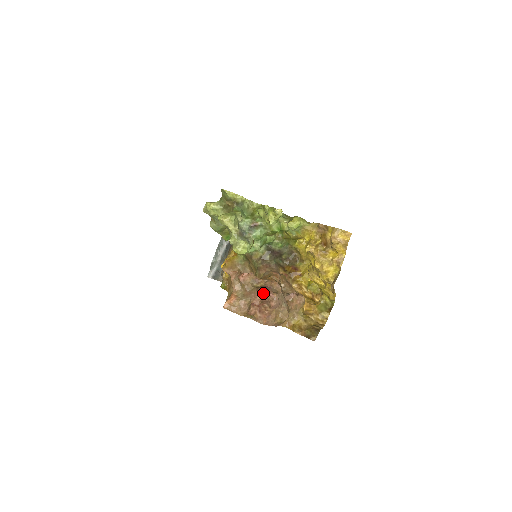
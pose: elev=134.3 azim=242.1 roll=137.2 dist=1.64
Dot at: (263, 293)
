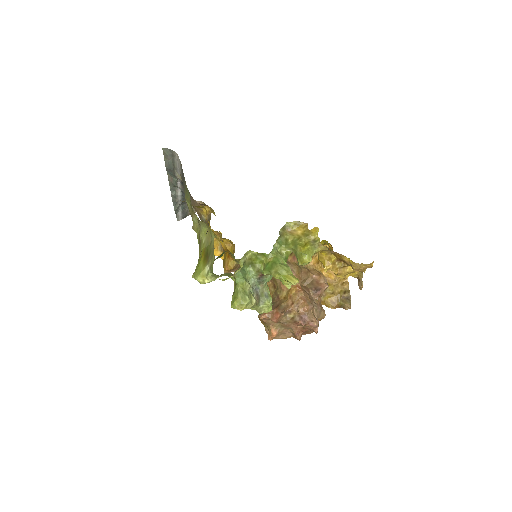
Dot at: (303, 325)
